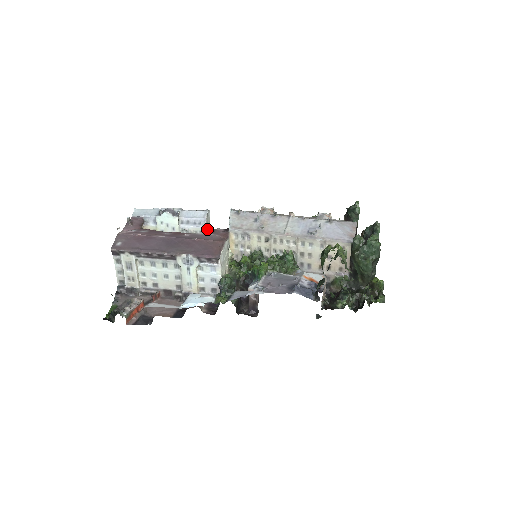
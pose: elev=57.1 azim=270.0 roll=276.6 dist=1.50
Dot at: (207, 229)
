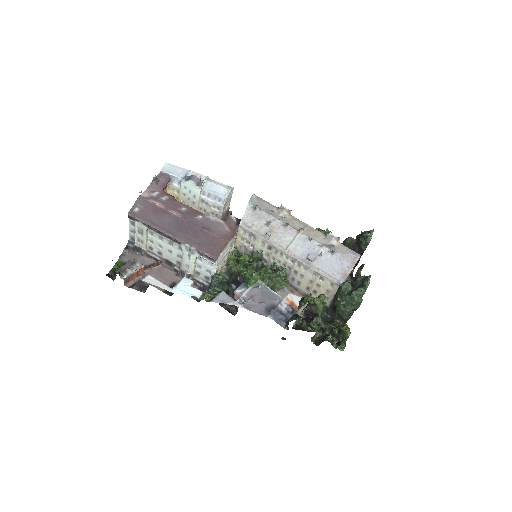
Dot at: (225, 205)
